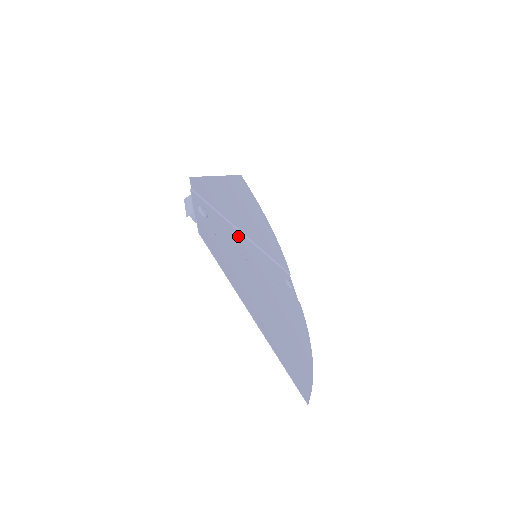
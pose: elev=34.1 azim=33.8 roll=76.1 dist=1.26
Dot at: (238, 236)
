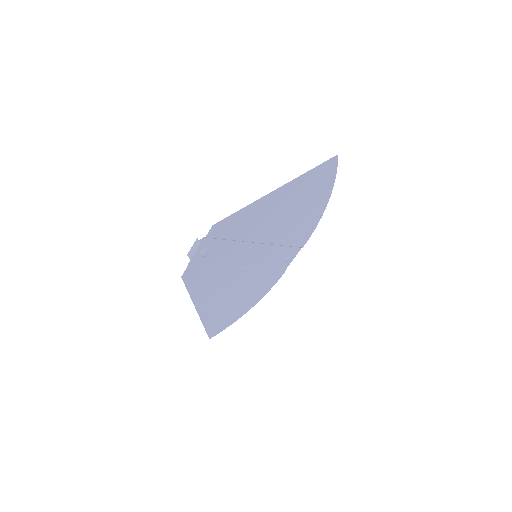
Dot at: (245, 248)
